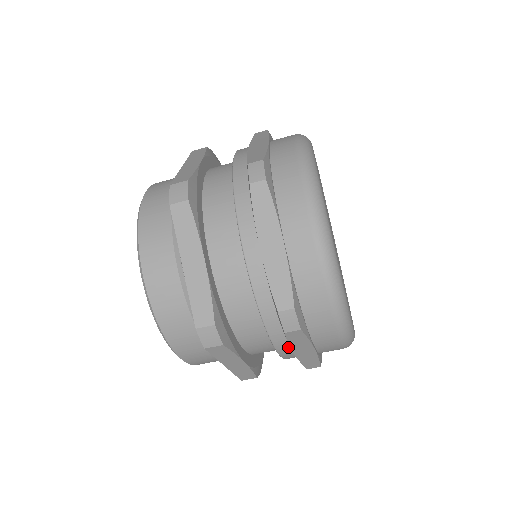
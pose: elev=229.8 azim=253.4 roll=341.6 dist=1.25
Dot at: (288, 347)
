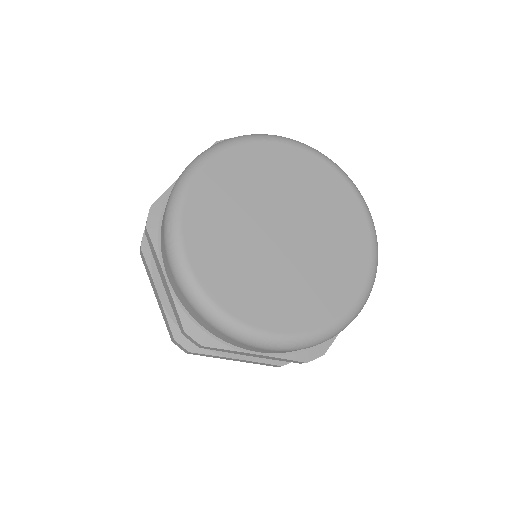
Dot at: occluded
